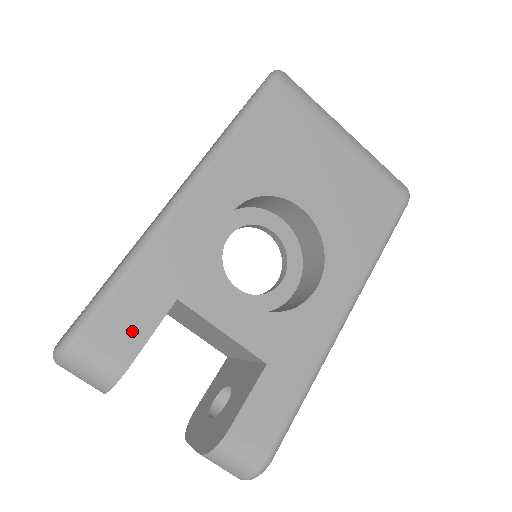
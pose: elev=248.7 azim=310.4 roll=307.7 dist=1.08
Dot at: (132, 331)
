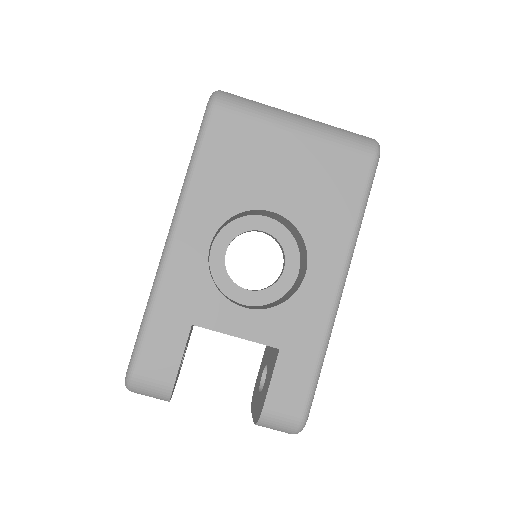
Dot at: (167, 359)
